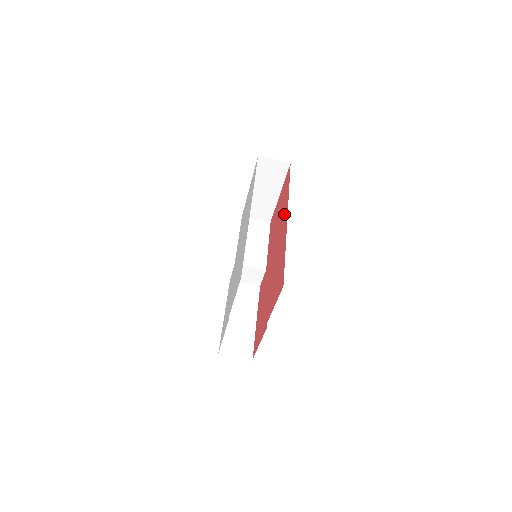
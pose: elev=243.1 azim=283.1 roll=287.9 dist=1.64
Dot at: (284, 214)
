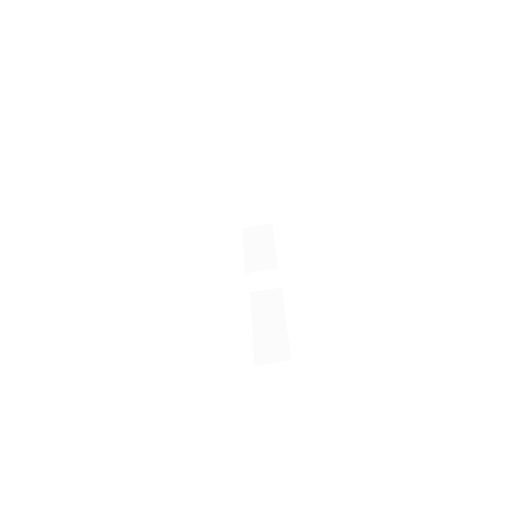
Dot at: occluded
